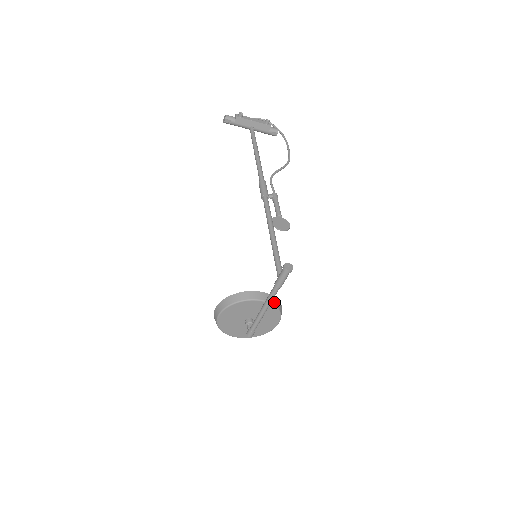
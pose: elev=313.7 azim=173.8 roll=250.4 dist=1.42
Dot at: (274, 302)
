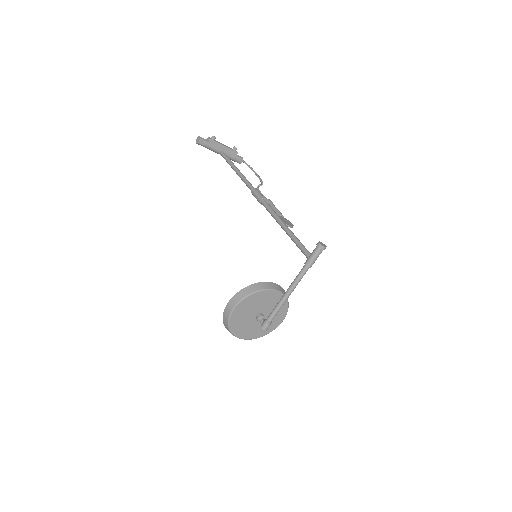
Dot at: occluded
